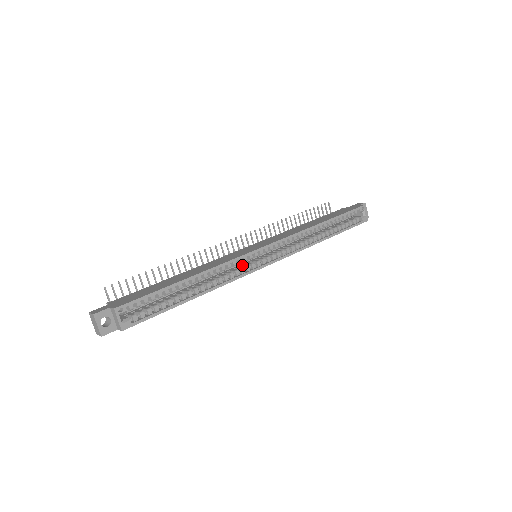
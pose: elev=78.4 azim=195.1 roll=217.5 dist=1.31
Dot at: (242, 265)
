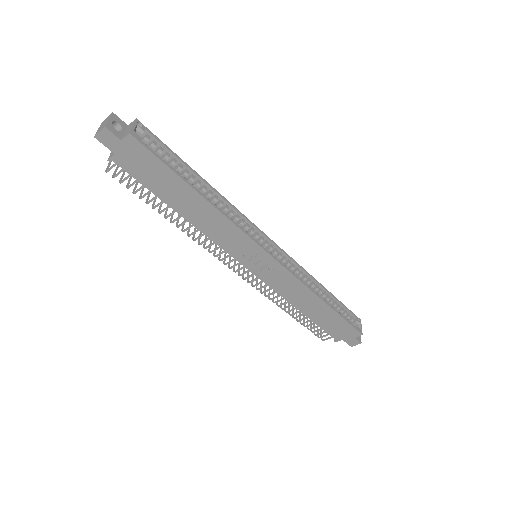
Dot at: occluded
